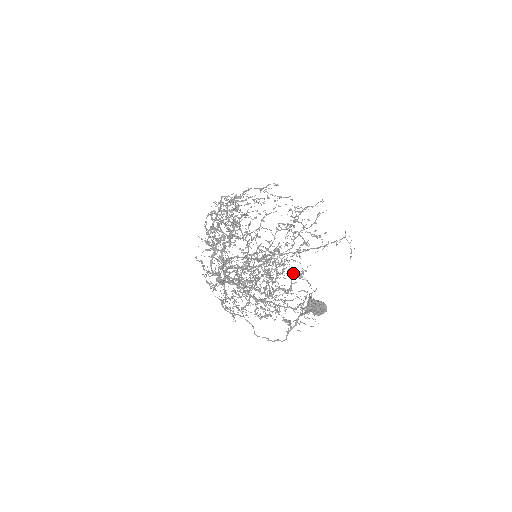
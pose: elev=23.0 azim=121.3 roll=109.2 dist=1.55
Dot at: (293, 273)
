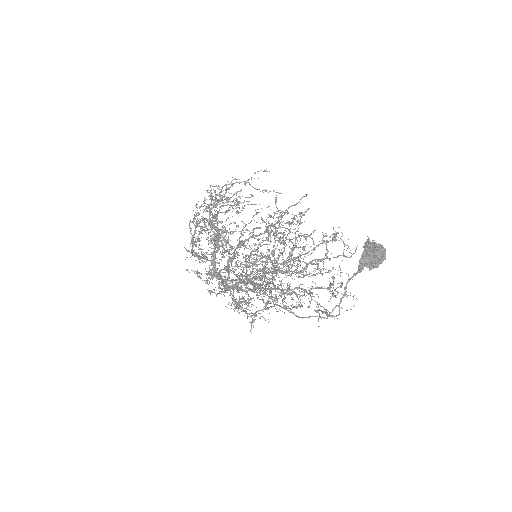
Dot at: occluded
